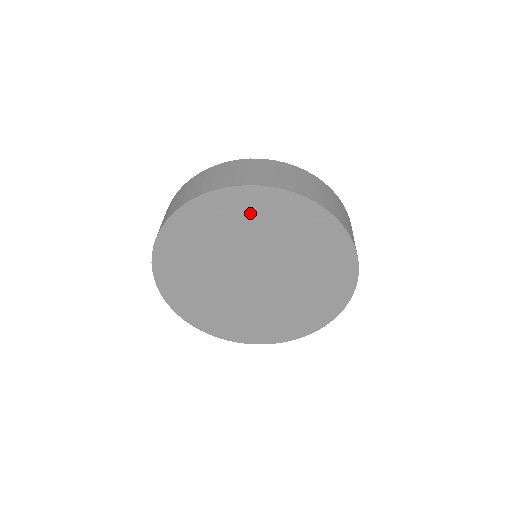
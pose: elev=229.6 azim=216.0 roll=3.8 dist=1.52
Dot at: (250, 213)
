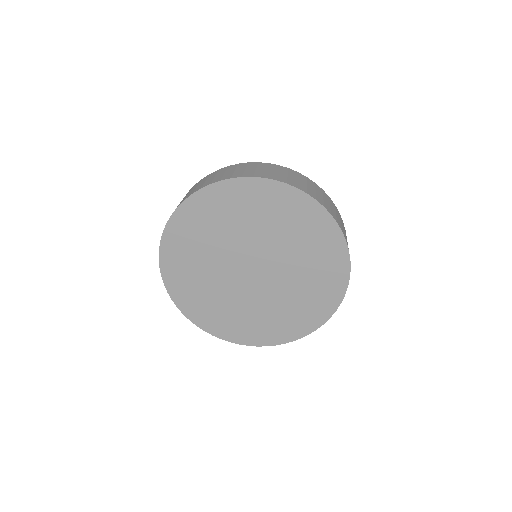
Dot at: (304, 226)
